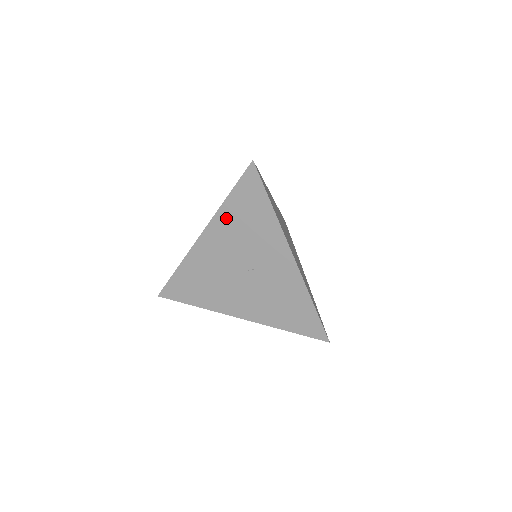
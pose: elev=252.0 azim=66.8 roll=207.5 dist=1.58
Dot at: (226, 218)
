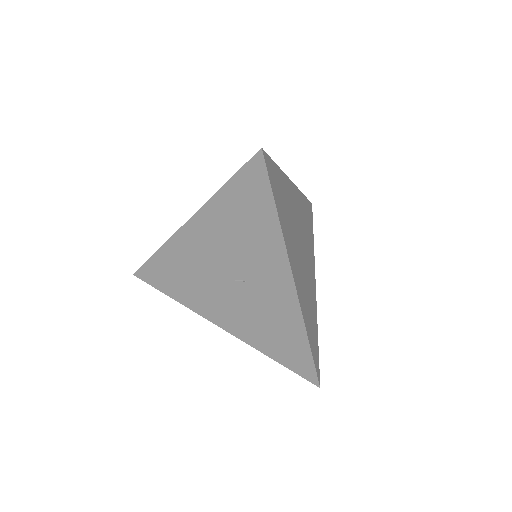
Dot at: (218, 212)
